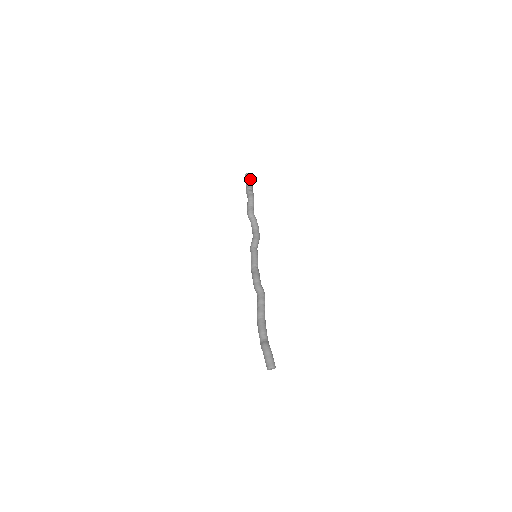
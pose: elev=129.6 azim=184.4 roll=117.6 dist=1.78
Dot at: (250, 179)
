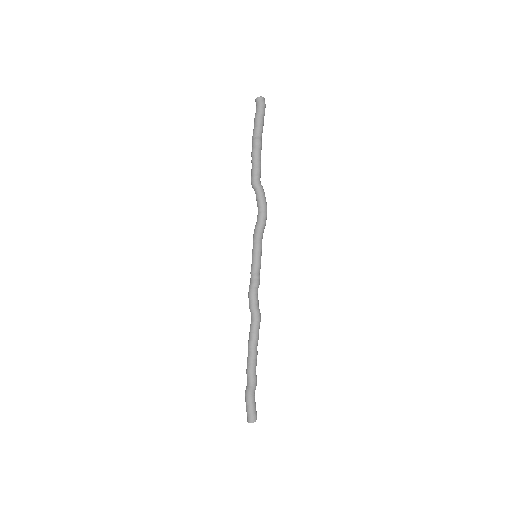
Dot at: (258, 112)
